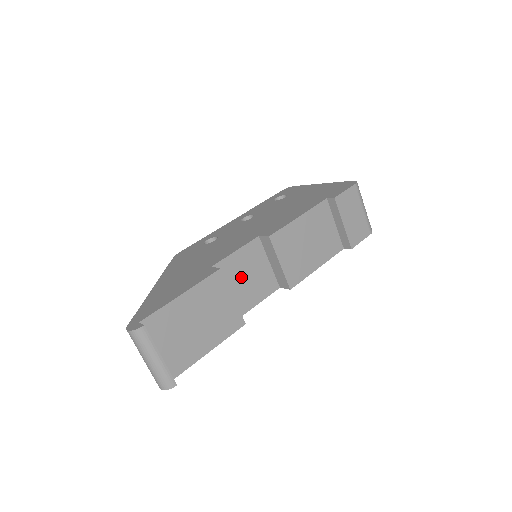
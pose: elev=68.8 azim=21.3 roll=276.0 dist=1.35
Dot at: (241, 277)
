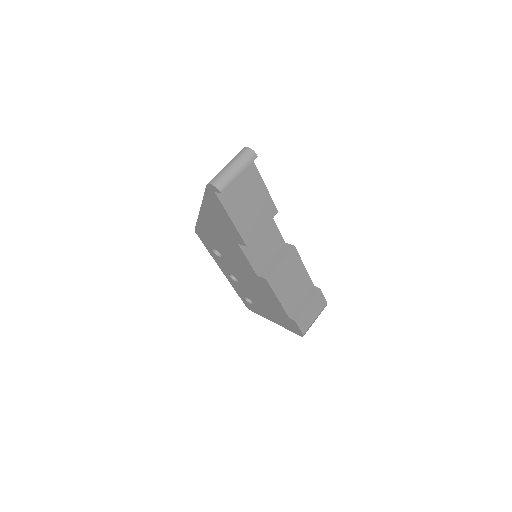
Dot at: (263, 237)
